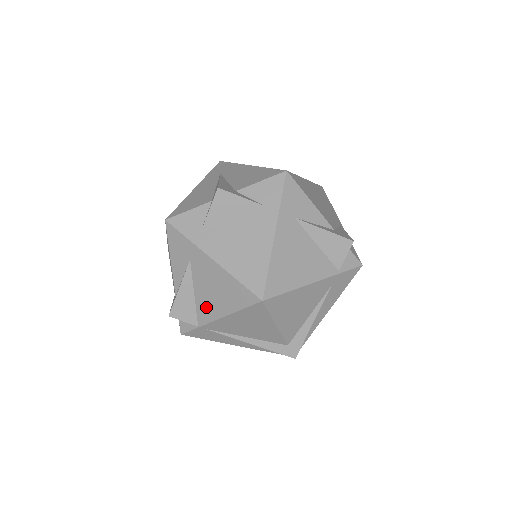
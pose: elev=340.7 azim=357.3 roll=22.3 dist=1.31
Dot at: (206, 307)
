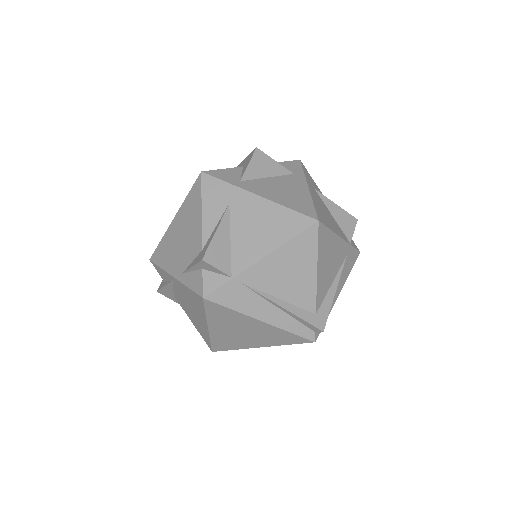
Dot at: (246, 250)
